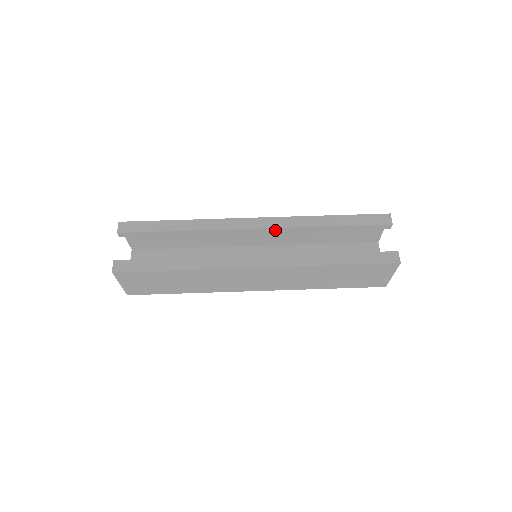
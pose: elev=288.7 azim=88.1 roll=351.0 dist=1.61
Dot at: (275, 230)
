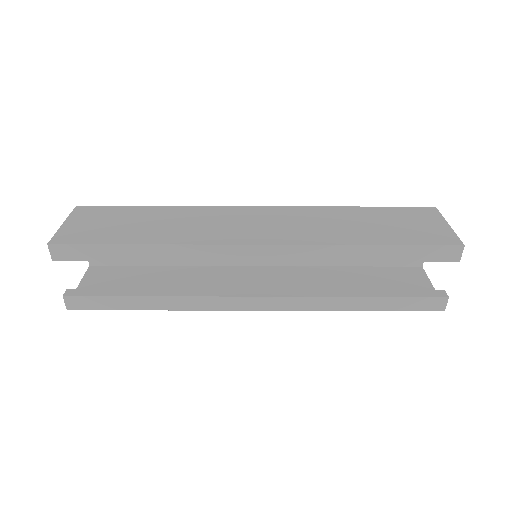
Dot at: (285, 257)
